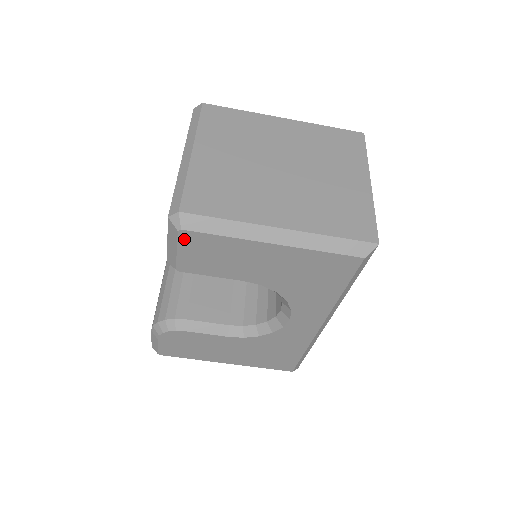
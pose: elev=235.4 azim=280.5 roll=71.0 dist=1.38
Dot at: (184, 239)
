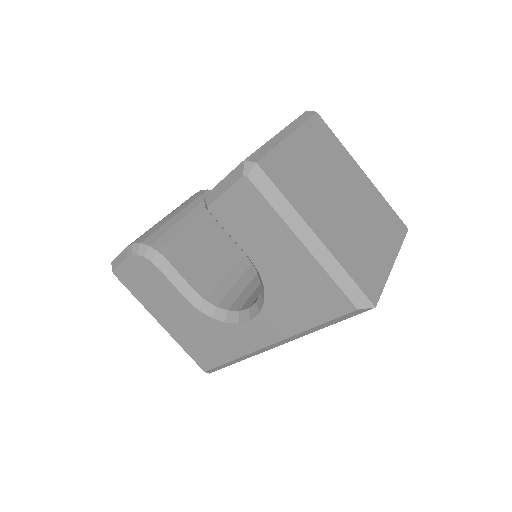
Dot at: (241, 186)
